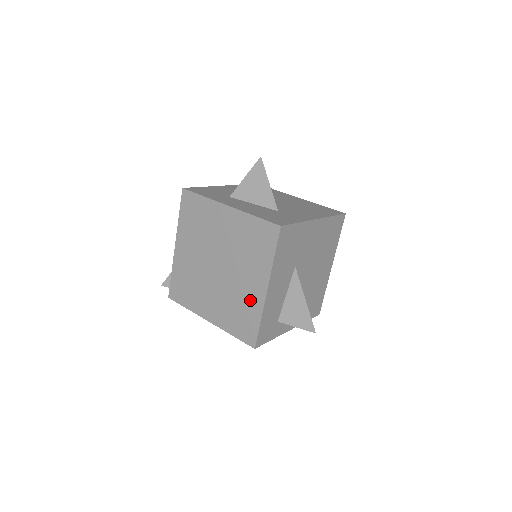
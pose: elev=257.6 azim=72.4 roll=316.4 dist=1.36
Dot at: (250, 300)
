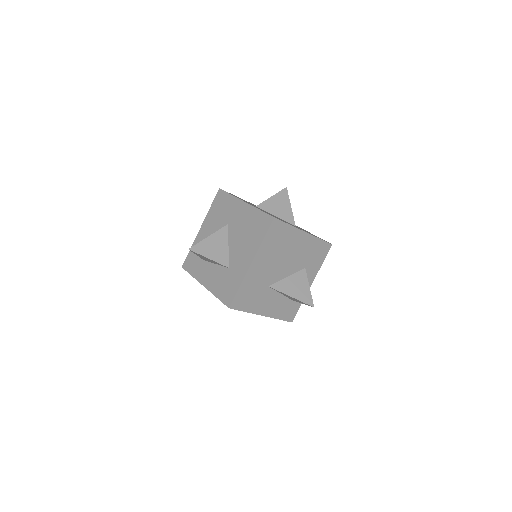
Dot at: occluded
